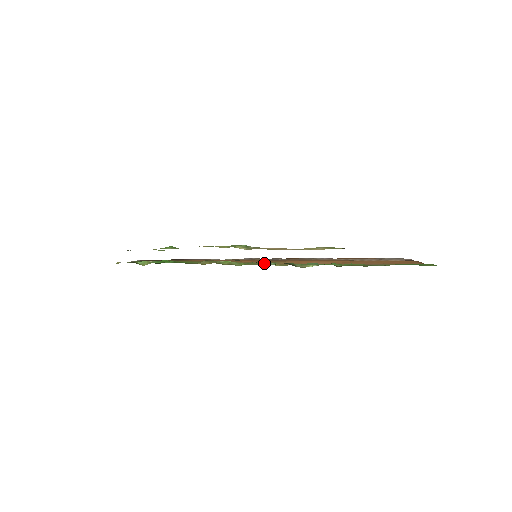
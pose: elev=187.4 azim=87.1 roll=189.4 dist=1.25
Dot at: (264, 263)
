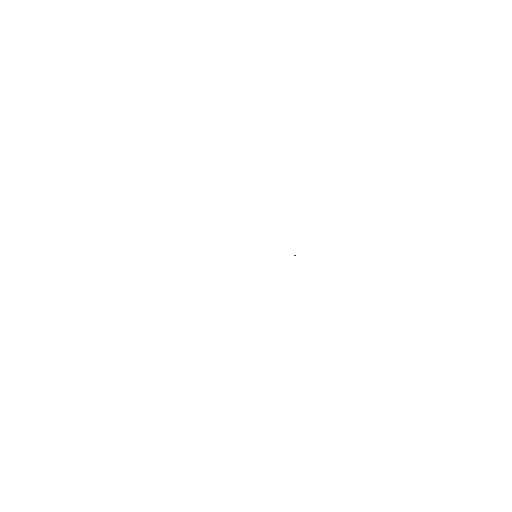
Dot at: occluded
